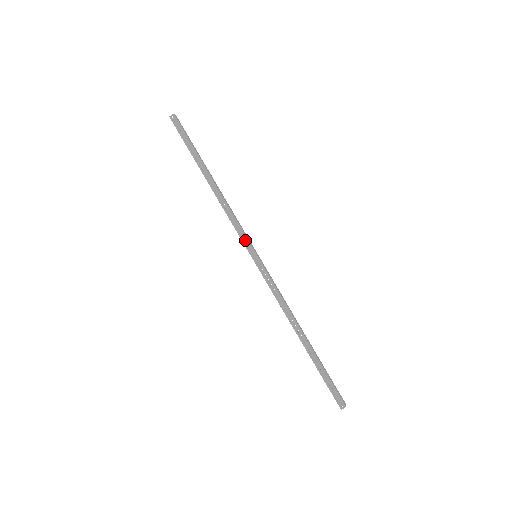
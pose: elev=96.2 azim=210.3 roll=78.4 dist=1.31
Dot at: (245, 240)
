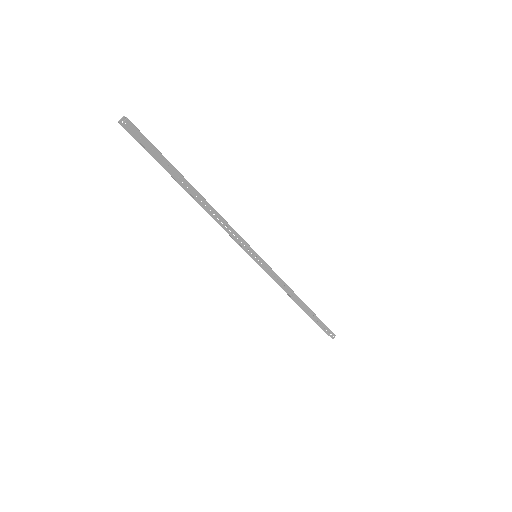
Dot at: (247, 247)
